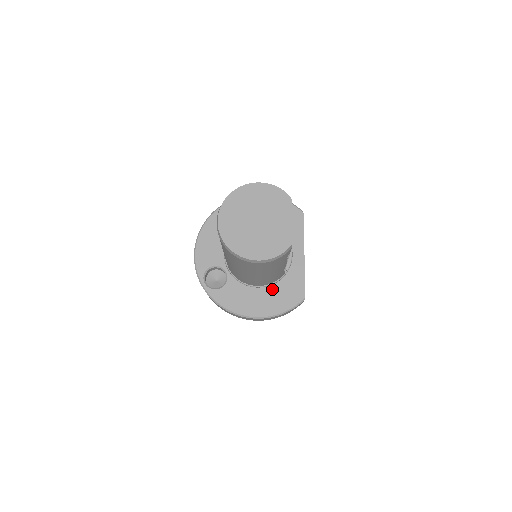
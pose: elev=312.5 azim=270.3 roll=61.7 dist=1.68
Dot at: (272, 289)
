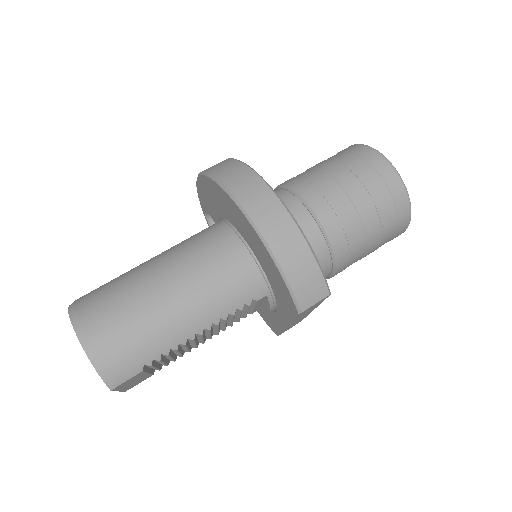
Dot at: occluded
